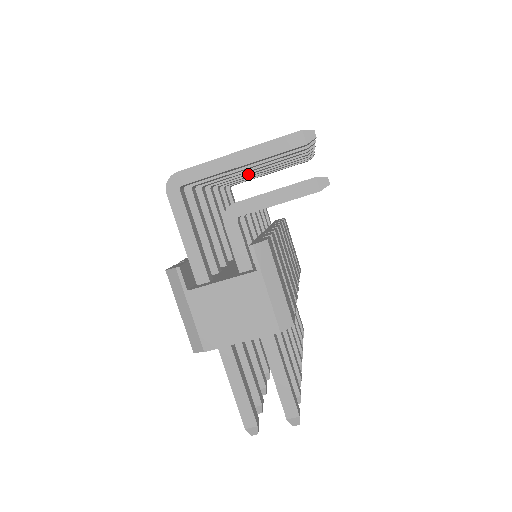
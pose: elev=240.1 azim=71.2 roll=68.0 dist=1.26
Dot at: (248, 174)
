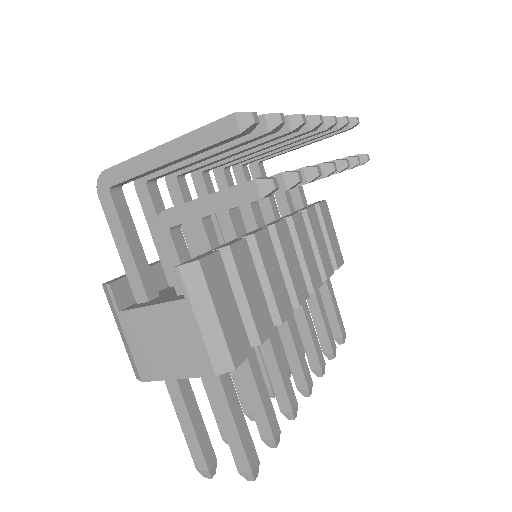
Dot at: (244, 156)
